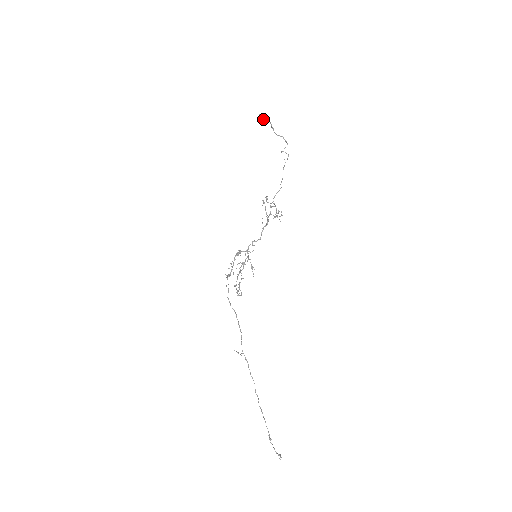
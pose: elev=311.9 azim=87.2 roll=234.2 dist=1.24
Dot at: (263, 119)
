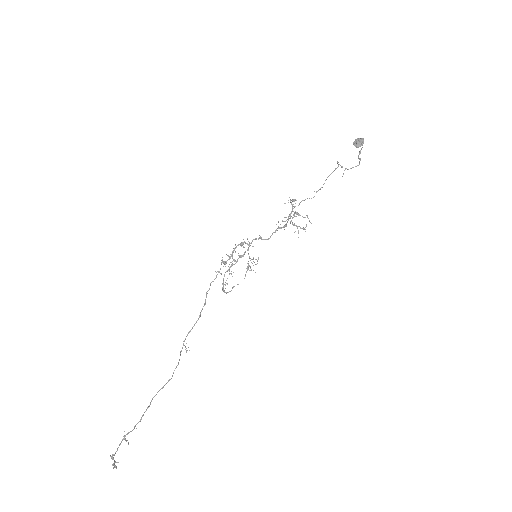
Dot at: (357, 142)
